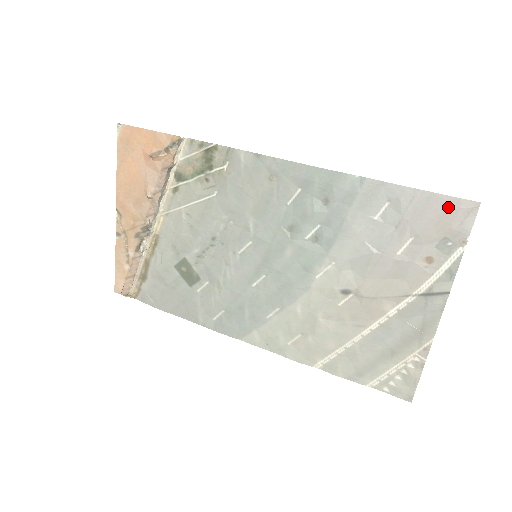
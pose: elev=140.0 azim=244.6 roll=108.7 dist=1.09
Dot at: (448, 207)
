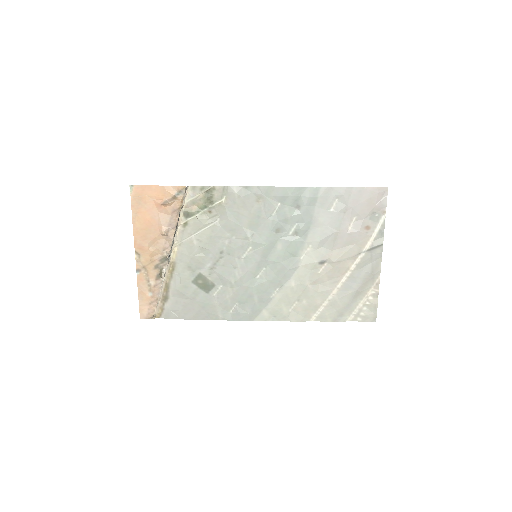
Dot at: (372, 194)
